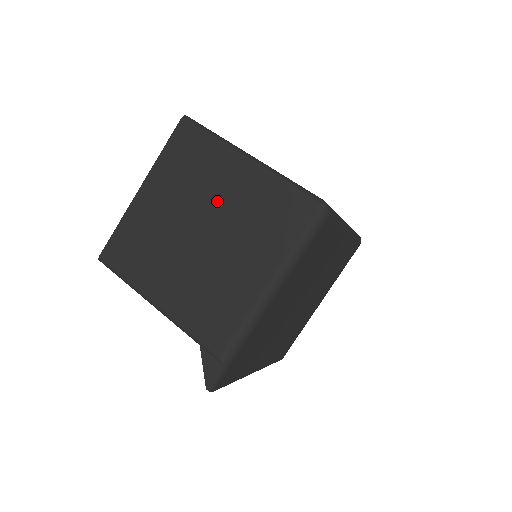
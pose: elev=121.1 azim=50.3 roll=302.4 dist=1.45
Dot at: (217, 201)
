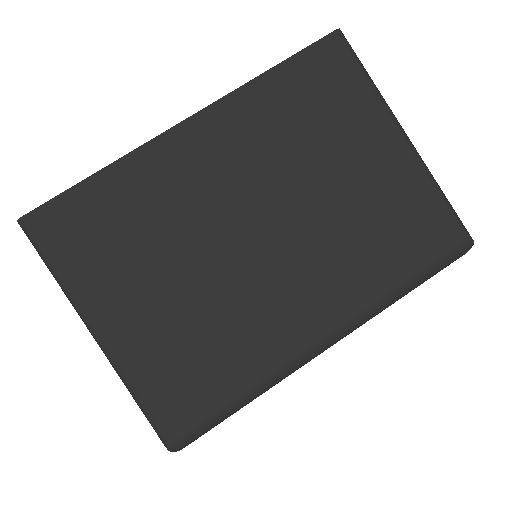
Dot at: occluded
